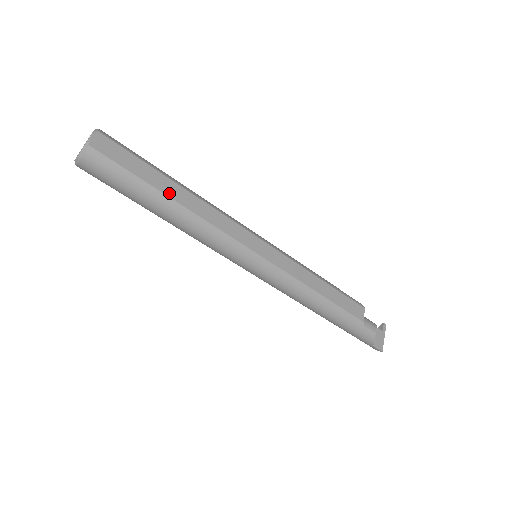
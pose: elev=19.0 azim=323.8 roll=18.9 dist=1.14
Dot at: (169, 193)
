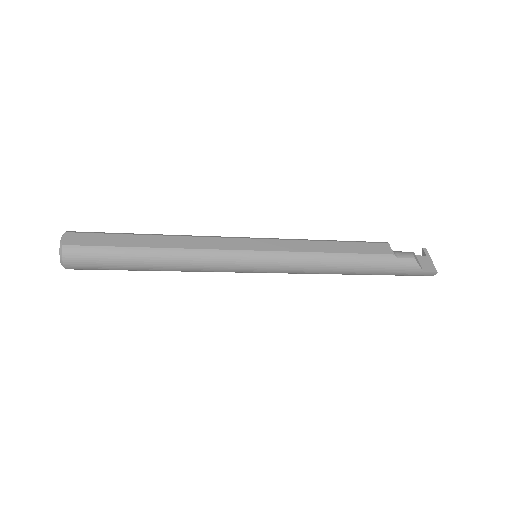
Dot at: (146, 245)
